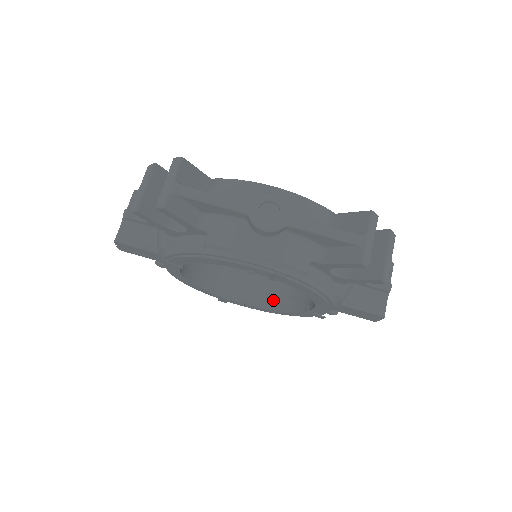
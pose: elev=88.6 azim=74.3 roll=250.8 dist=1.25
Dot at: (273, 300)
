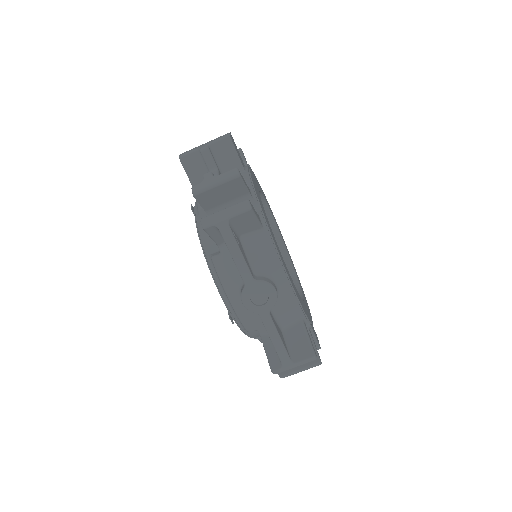
Dot at: occluded
